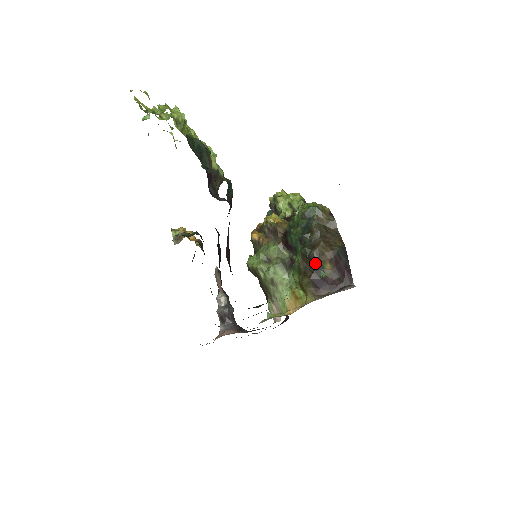
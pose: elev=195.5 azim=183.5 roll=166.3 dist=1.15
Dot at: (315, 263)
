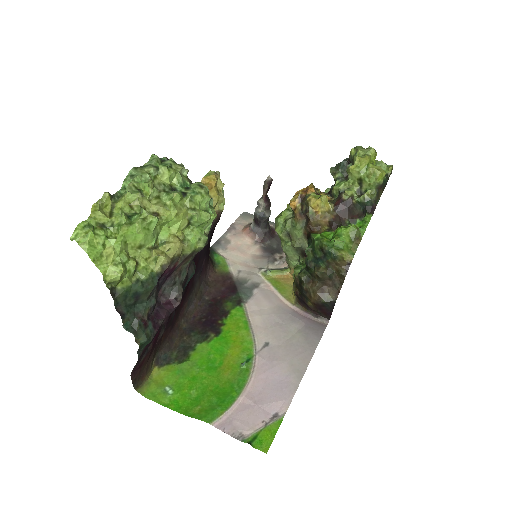
Dot at: (302, 293)
